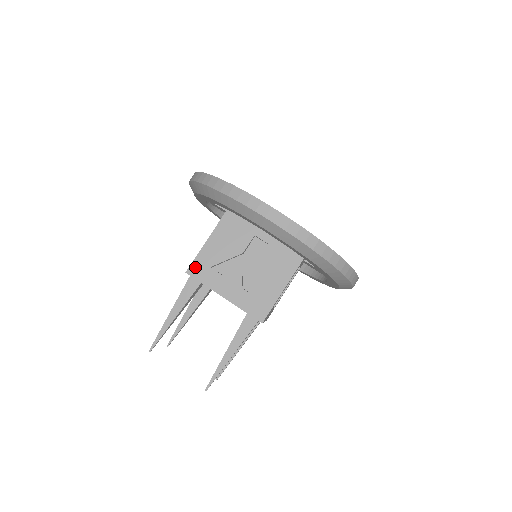
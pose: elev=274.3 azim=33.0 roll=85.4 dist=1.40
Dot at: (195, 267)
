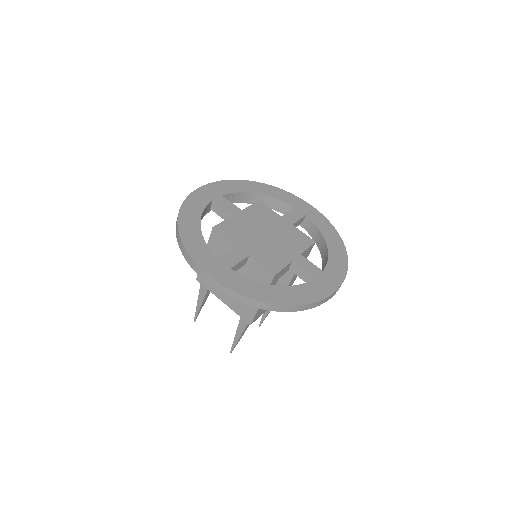
Dot at: (200, 277)
